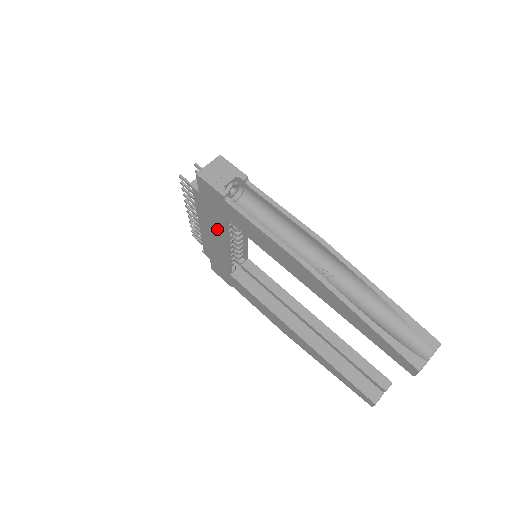
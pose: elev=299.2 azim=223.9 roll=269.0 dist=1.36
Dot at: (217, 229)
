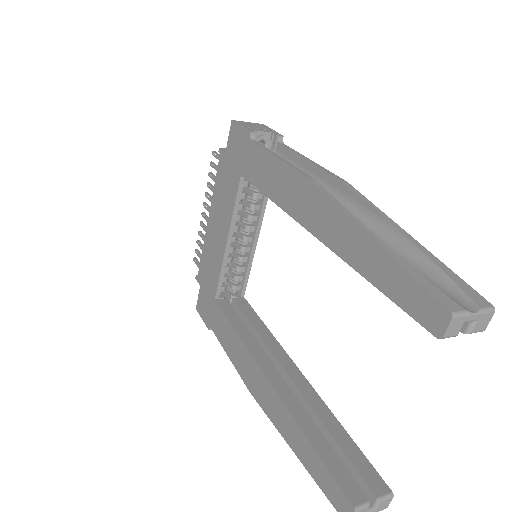
Dot at: (226, 208)
